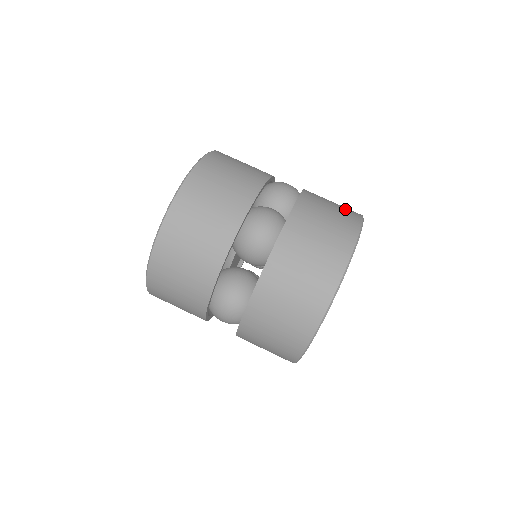
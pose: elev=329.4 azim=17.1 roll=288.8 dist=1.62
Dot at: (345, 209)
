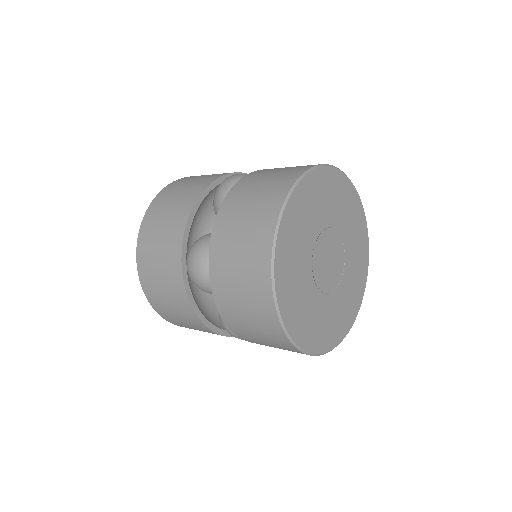
Dot at: (271, 189)
